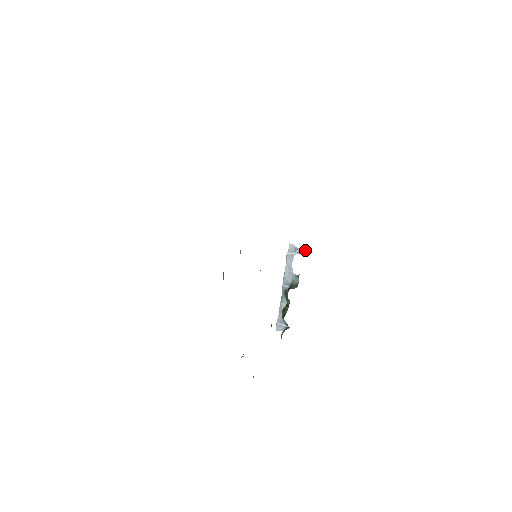
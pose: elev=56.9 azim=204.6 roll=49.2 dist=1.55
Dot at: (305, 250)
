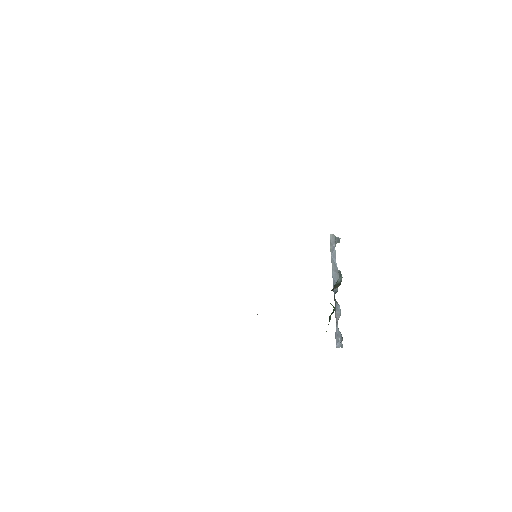
Dot at: occluded
